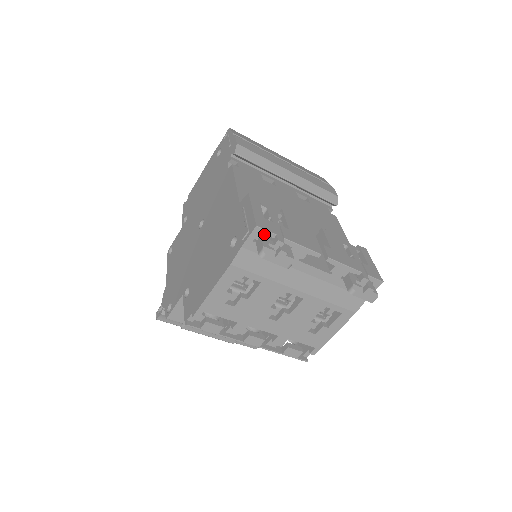
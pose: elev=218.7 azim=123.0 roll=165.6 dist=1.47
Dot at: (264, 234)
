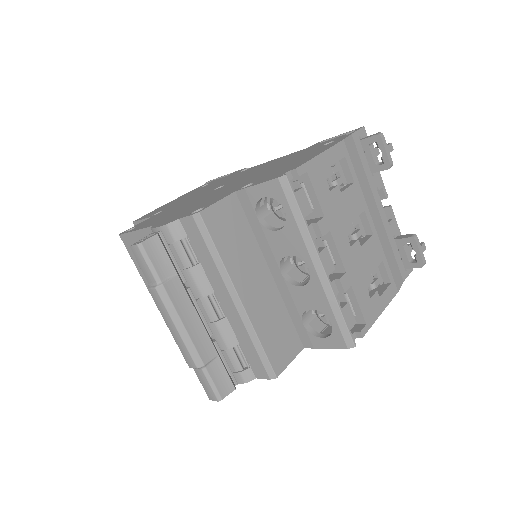
Dot at: occluded
